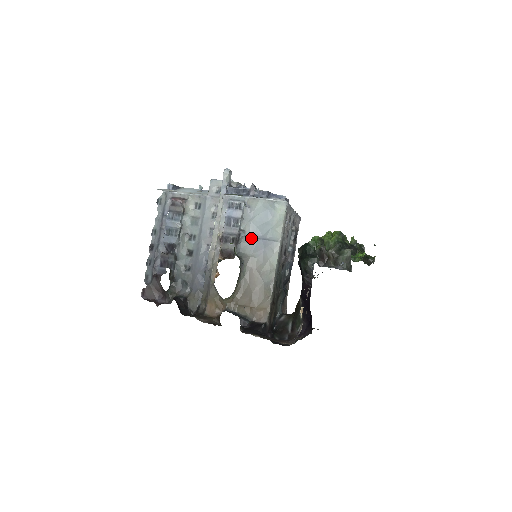
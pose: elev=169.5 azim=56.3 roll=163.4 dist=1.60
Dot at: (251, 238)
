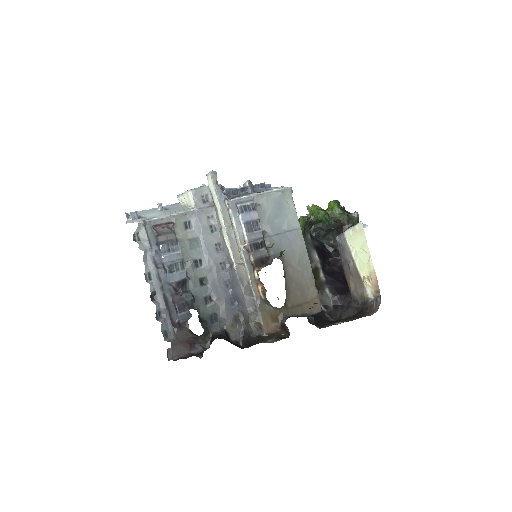
Dot at: (275, 236)
